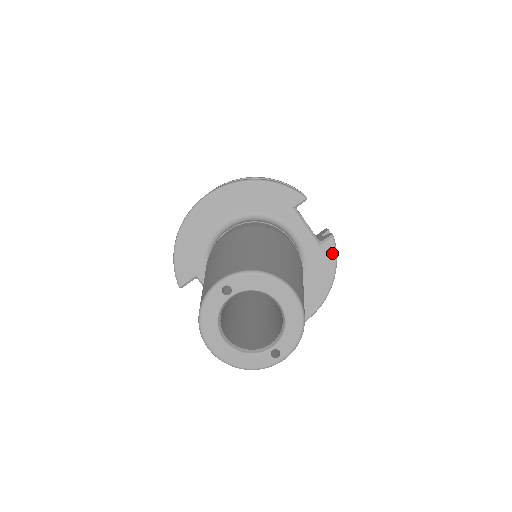
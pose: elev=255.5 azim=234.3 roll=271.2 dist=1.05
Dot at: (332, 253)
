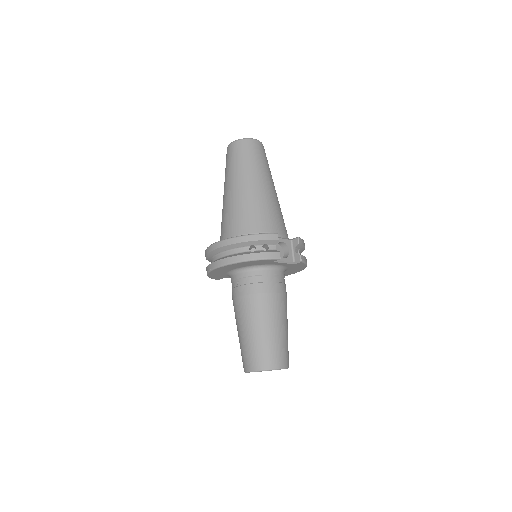
Dot at: (303, 264)
